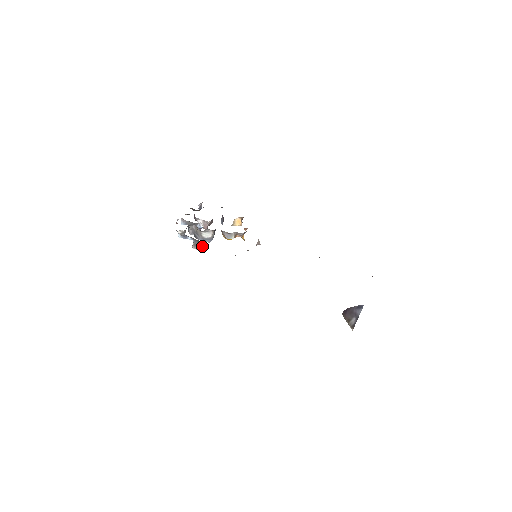
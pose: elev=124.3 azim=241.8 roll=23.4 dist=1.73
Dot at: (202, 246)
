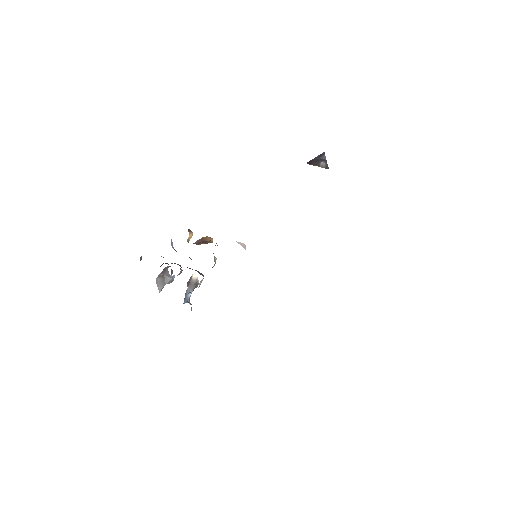
Dot at: (197, 281)
